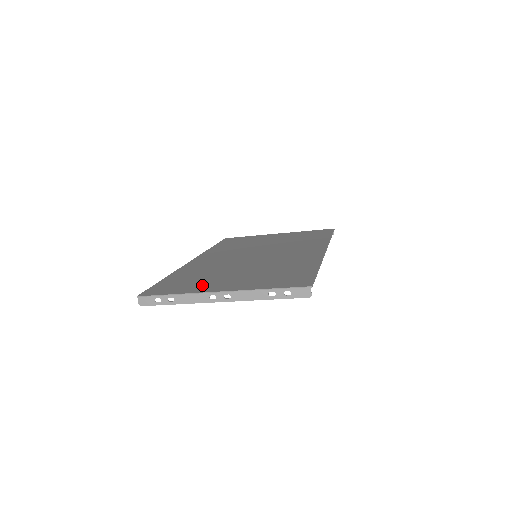
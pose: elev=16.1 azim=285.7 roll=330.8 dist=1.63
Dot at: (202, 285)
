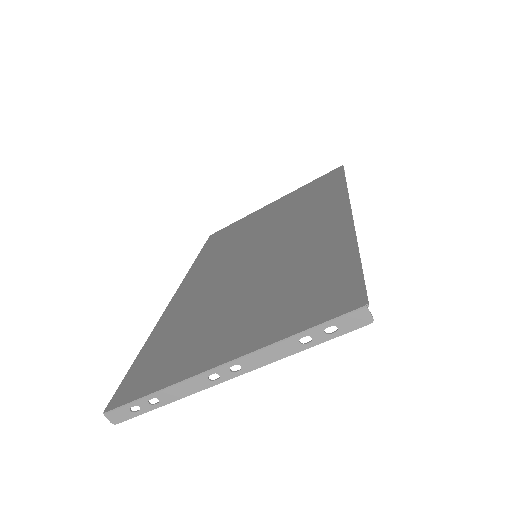
Dot at: (192, 354)
